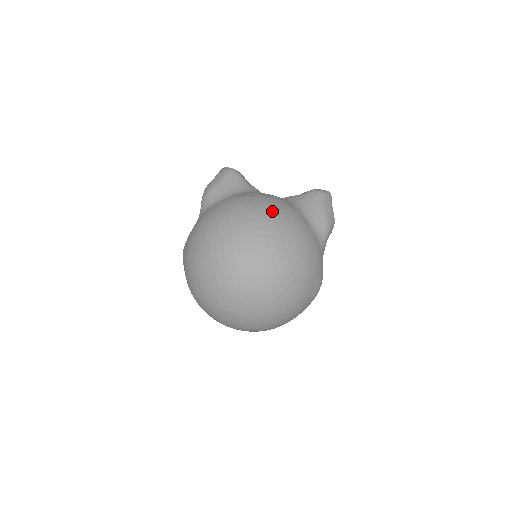
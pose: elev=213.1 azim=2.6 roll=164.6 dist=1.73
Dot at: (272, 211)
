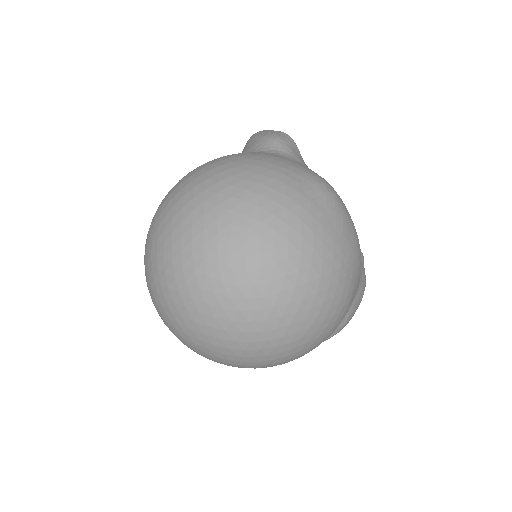
Dot at: occluded
